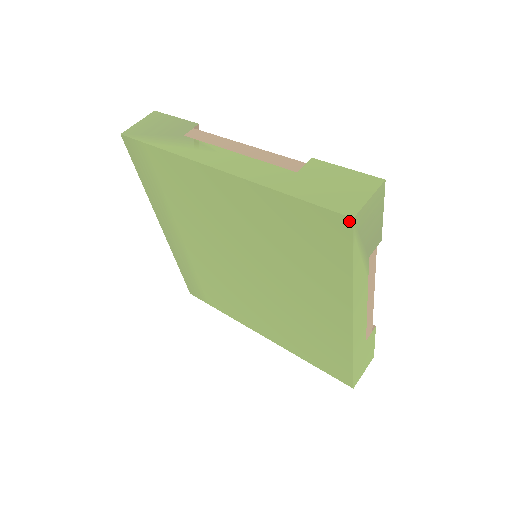
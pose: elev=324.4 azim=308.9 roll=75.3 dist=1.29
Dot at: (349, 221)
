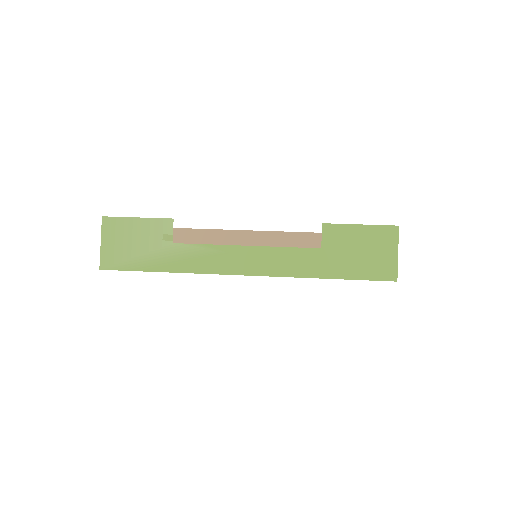
Dot at: occluded
